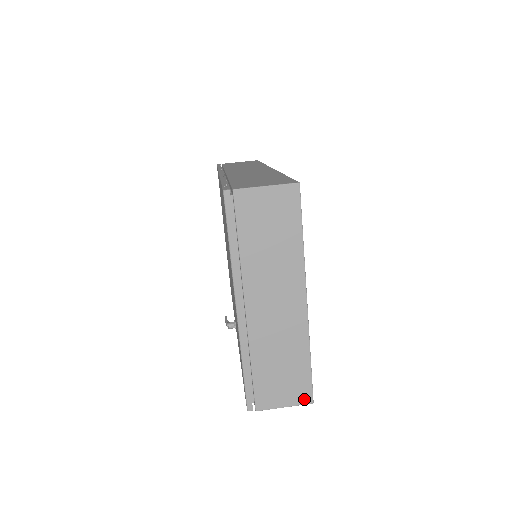
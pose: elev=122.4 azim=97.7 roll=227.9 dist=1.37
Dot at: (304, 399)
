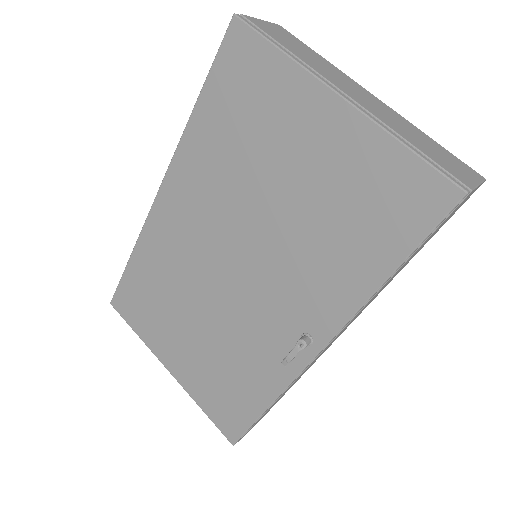
Dot at: (477, 175)
